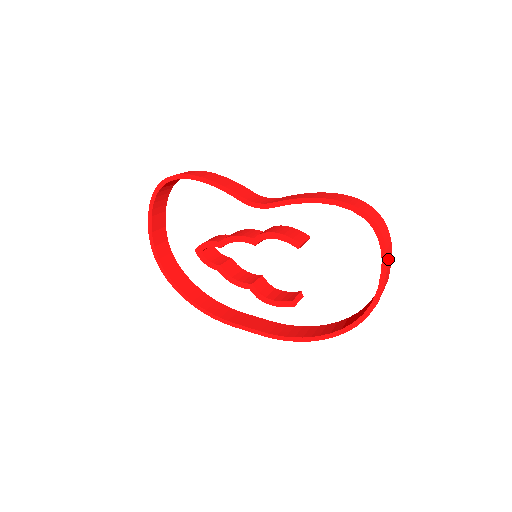
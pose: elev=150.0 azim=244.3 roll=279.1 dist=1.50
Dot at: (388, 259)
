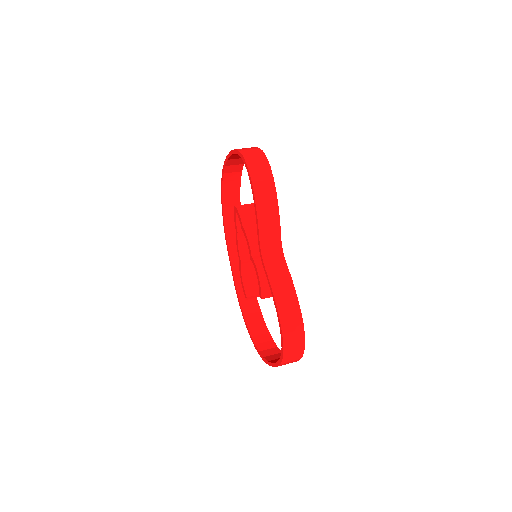
Dot at: occluded
